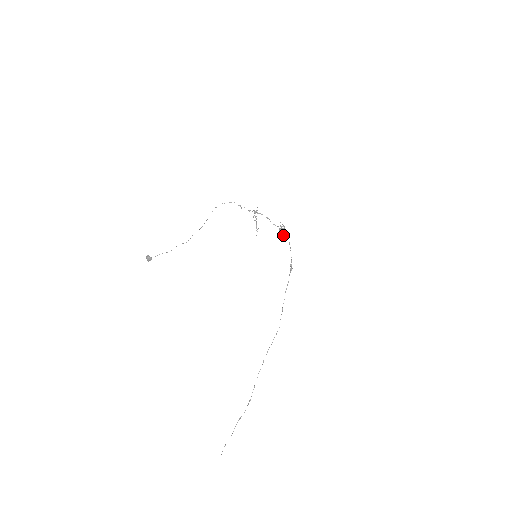
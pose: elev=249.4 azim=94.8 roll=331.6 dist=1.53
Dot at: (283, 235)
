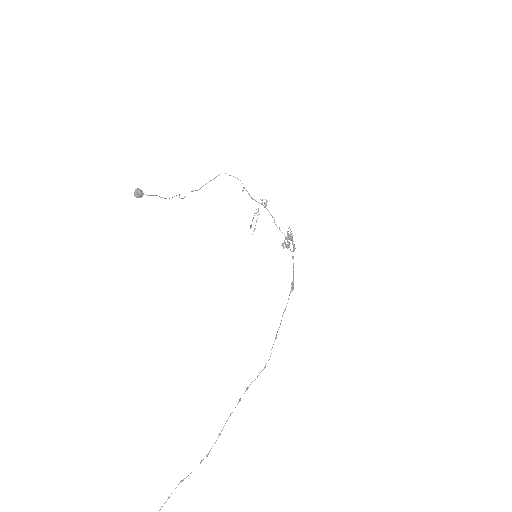
Dot at: (287, 244)
